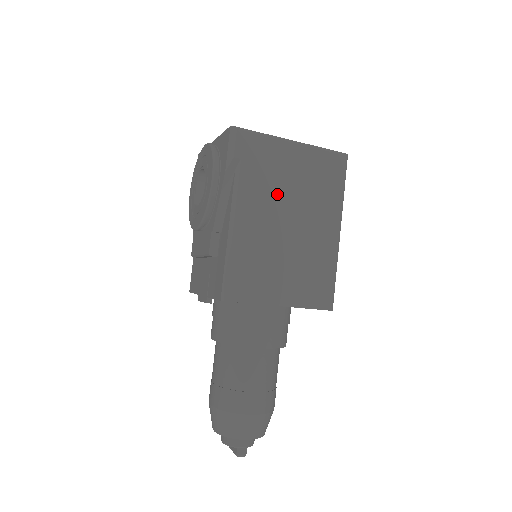
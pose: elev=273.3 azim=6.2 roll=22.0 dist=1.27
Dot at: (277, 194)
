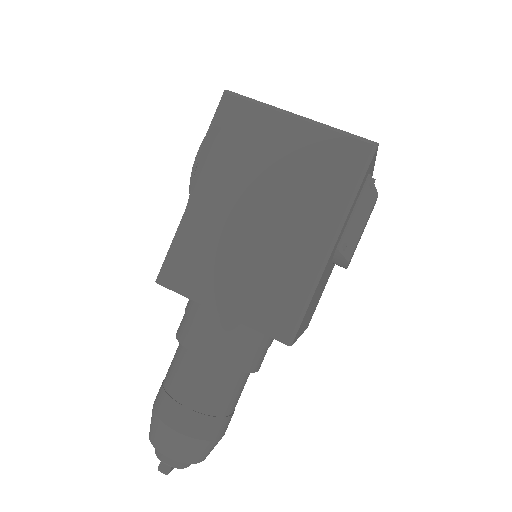
Dot at: (255, 177)
